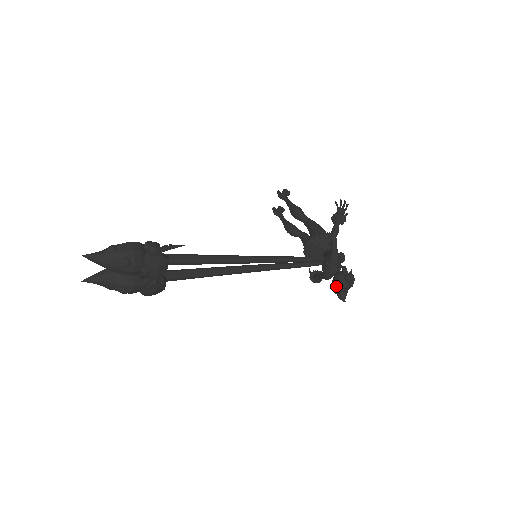
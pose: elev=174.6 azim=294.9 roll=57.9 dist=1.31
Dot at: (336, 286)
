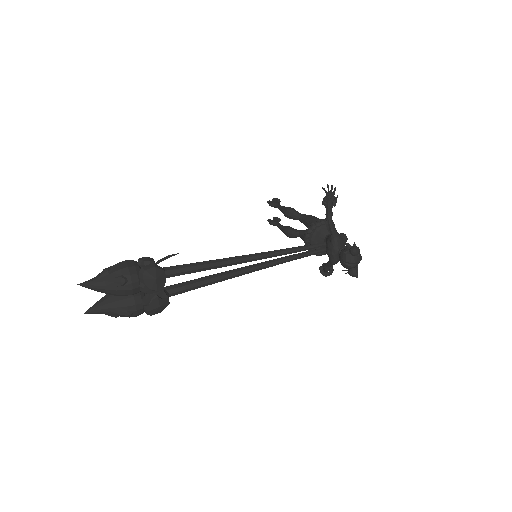
Dot at: (344, 264)
